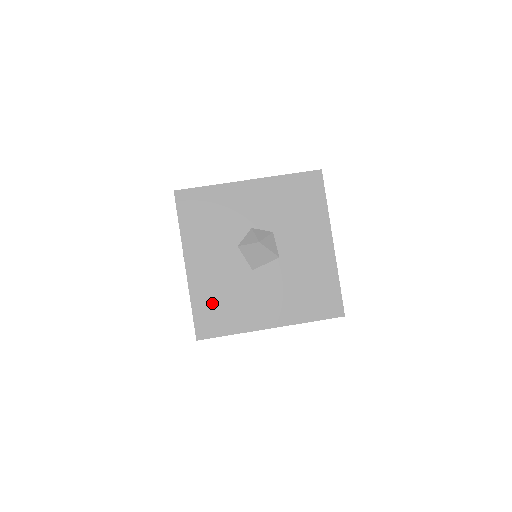
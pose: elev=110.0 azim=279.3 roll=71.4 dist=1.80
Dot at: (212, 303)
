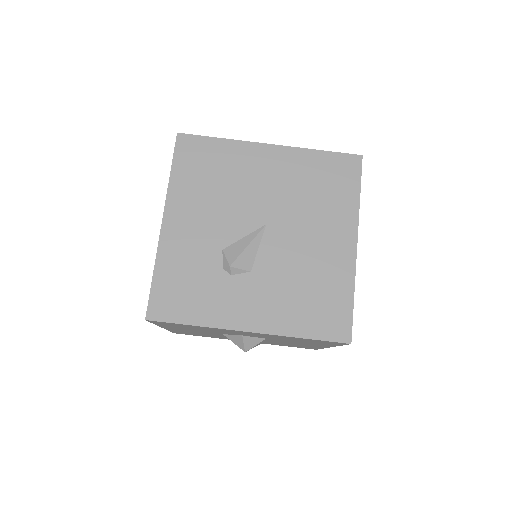
Dot at: (190, 333)
